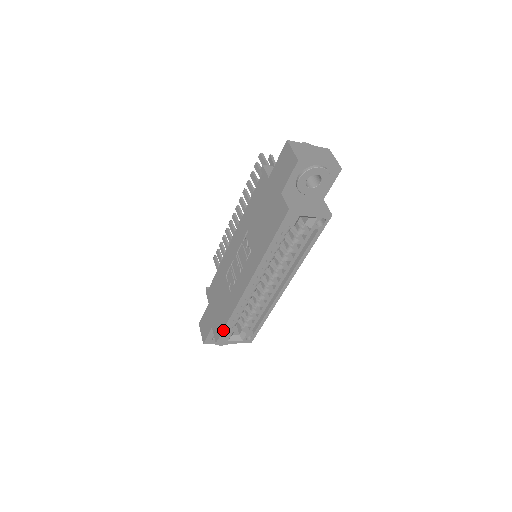
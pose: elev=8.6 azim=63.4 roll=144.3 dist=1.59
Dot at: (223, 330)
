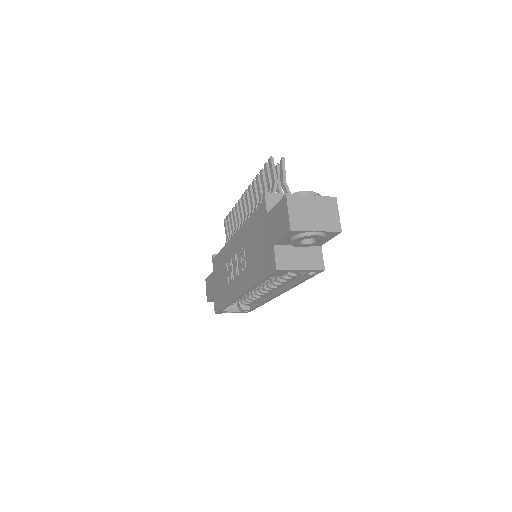
Dot at: (220, 309)
